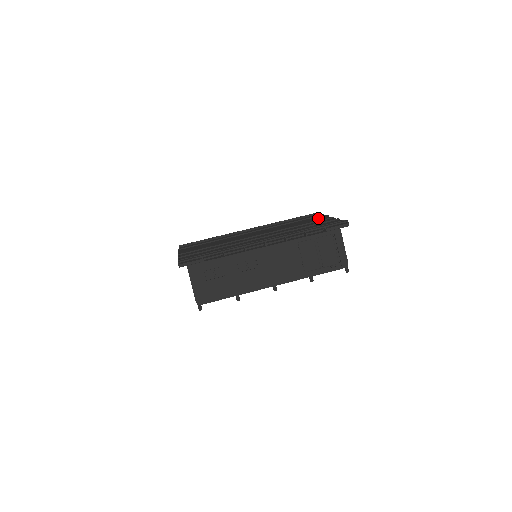
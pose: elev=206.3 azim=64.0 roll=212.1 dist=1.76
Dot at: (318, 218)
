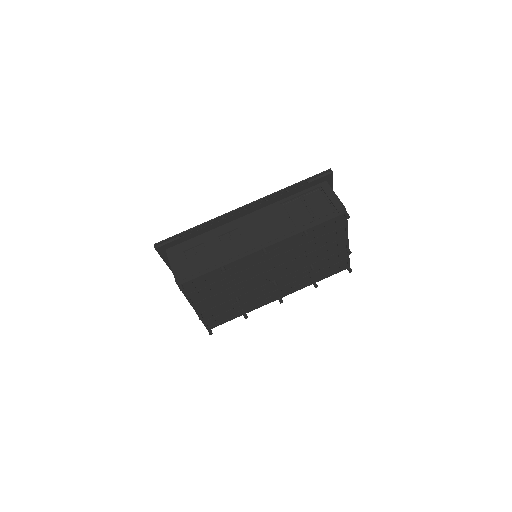
Dot at: occluded
